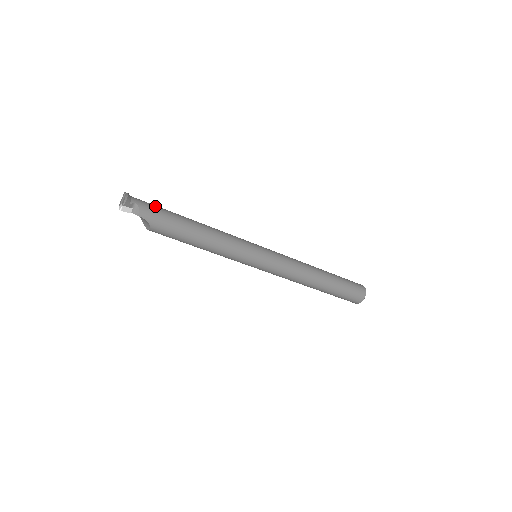
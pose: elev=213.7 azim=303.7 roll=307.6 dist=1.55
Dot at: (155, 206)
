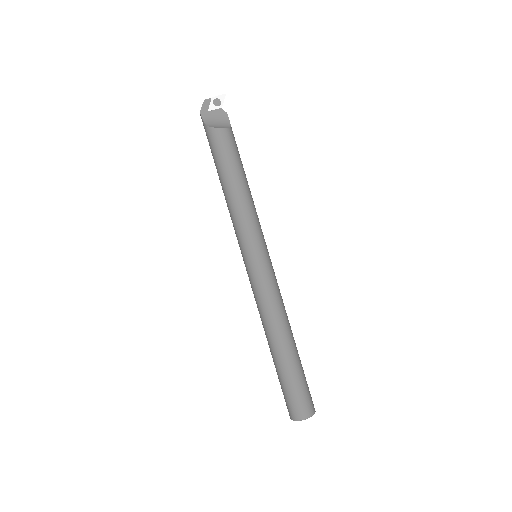
Dot at: occluded
